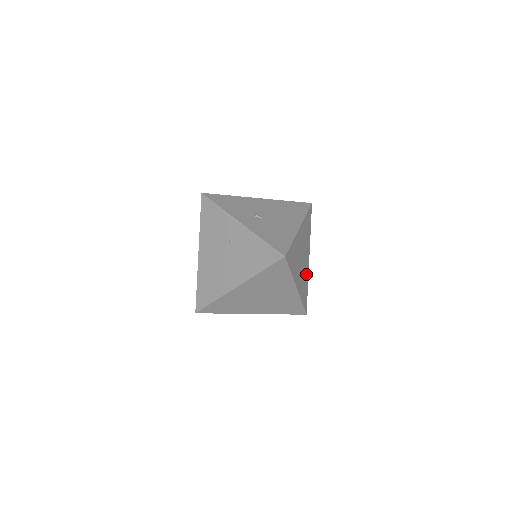
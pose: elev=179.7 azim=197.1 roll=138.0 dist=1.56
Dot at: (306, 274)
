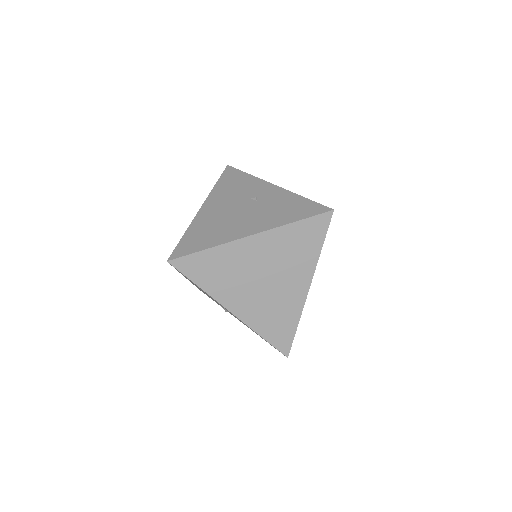
Dot at: occluded
